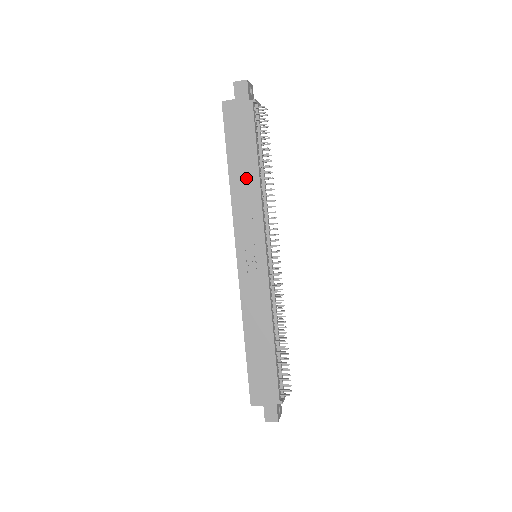
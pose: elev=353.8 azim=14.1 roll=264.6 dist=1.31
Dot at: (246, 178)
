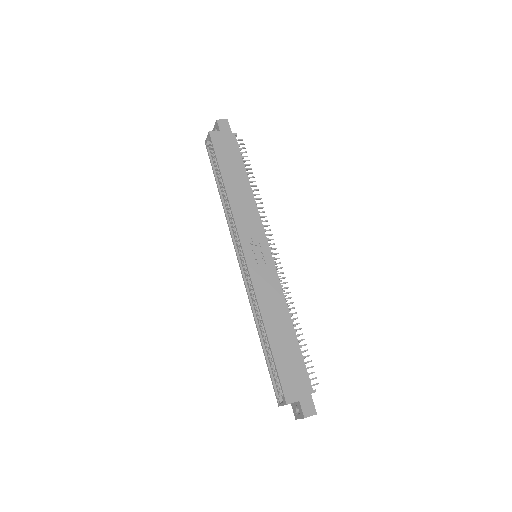
Dot at: (240, 188)
